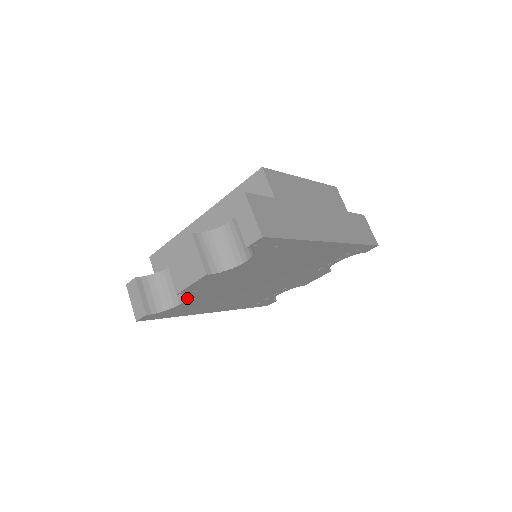
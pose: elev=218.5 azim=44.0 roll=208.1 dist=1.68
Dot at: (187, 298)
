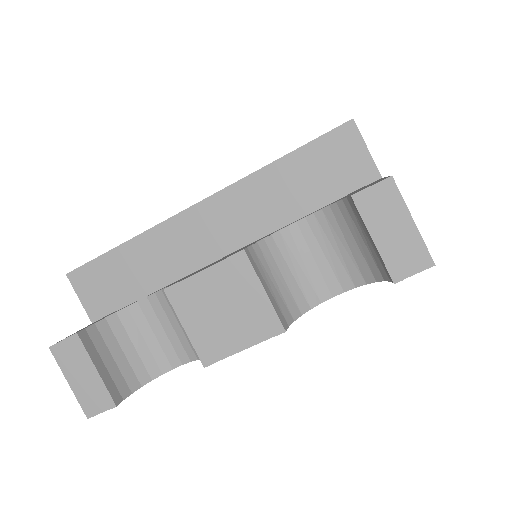
Dot at: (196, 359)
